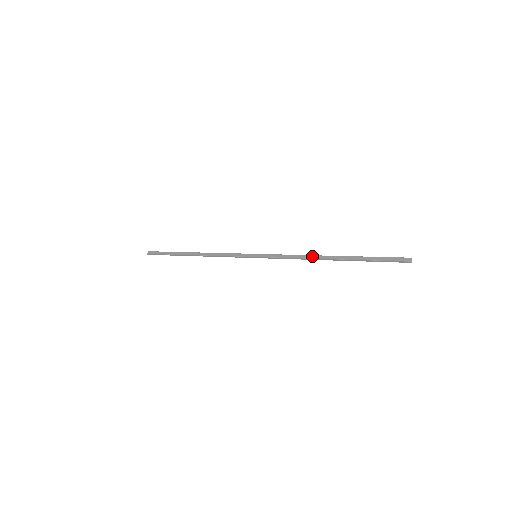
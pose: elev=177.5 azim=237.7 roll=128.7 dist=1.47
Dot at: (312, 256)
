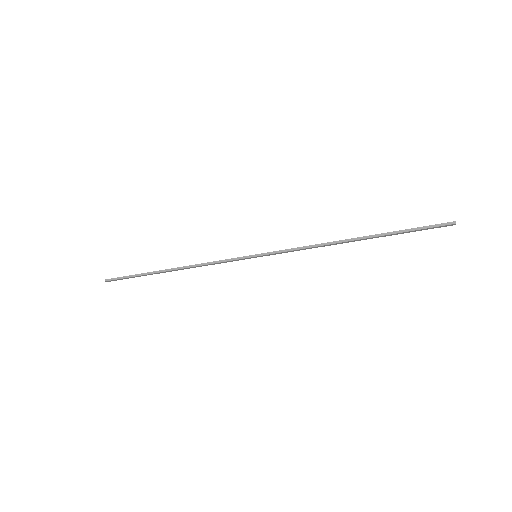
Dot at: (330, 242)
